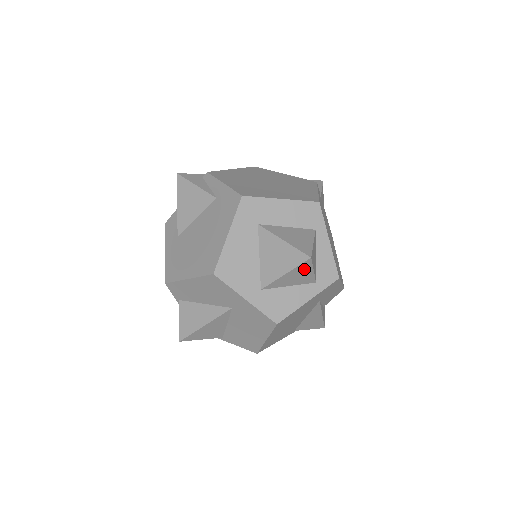
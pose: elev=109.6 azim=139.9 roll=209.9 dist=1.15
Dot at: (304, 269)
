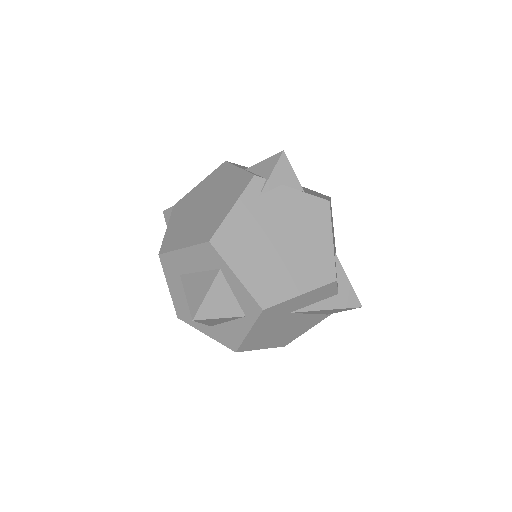
Dot at: (209, 320)
